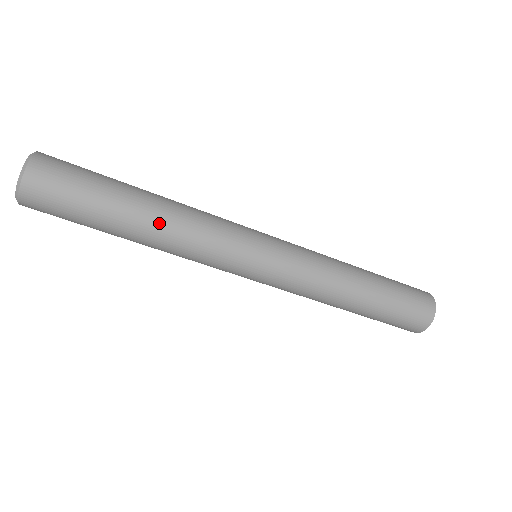
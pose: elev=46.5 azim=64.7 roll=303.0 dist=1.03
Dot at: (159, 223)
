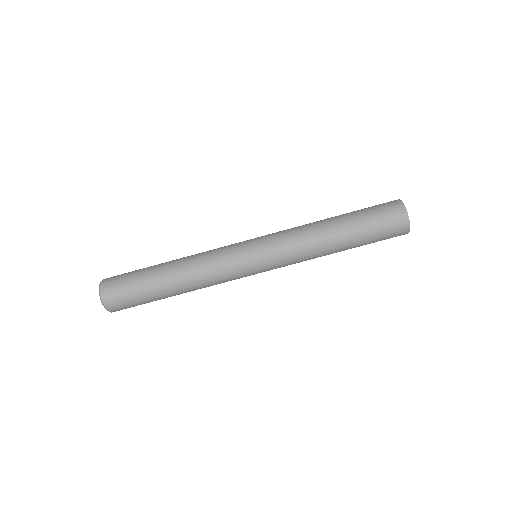
Dot at: (179, 262)
